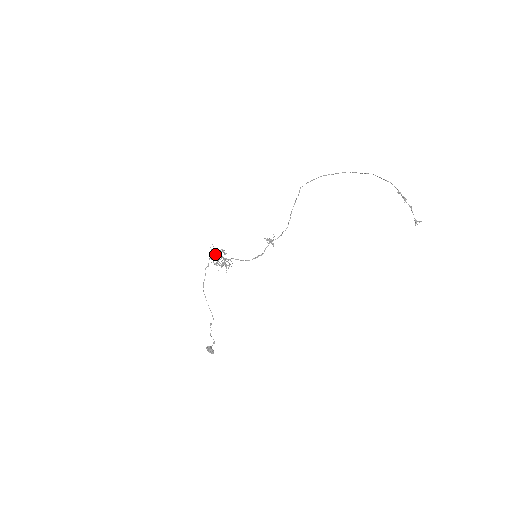
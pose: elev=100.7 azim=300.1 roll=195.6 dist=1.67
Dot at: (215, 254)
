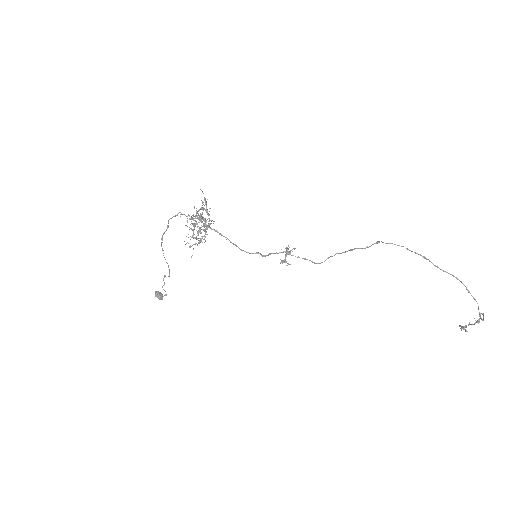
Dot at: (192, 217)
